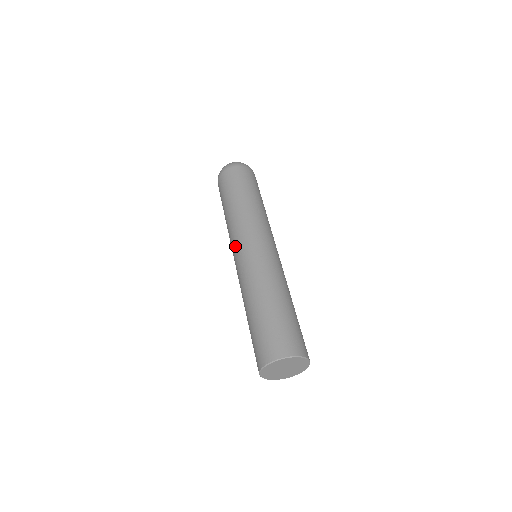
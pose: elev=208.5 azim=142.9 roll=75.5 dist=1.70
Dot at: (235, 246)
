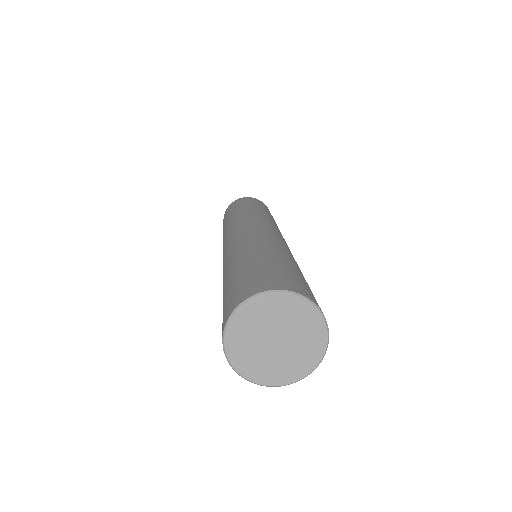
Dot at: occluded
